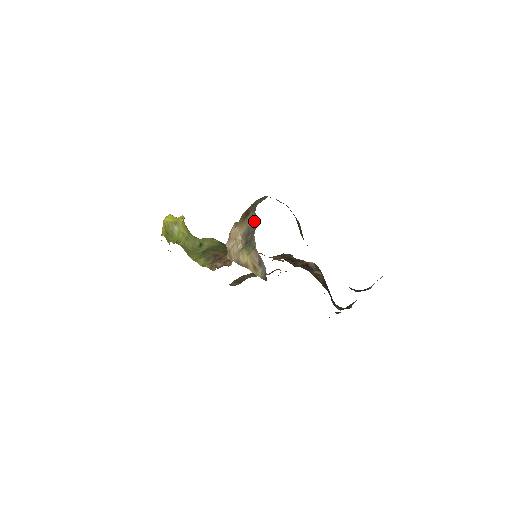
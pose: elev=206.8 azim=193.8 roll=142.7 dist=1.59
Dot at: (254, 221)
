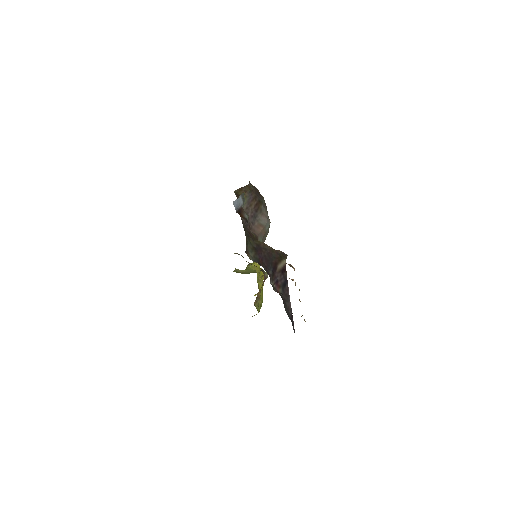
Dot at: occluded
